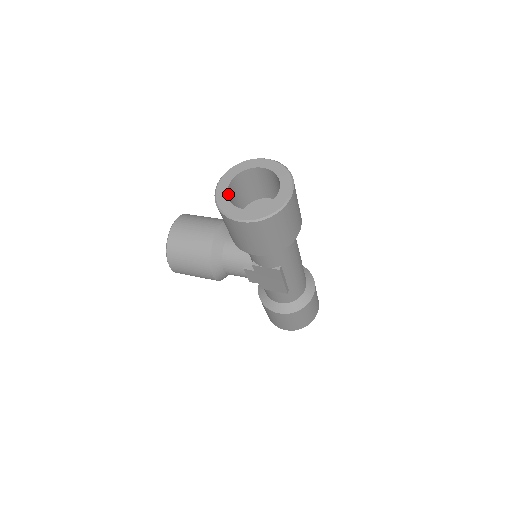
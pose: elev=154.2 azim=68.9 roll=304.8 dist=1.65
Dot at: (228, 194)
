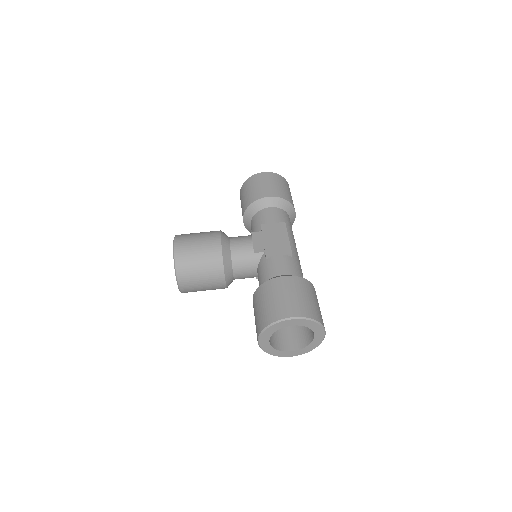
Dot at: (270, 342)
